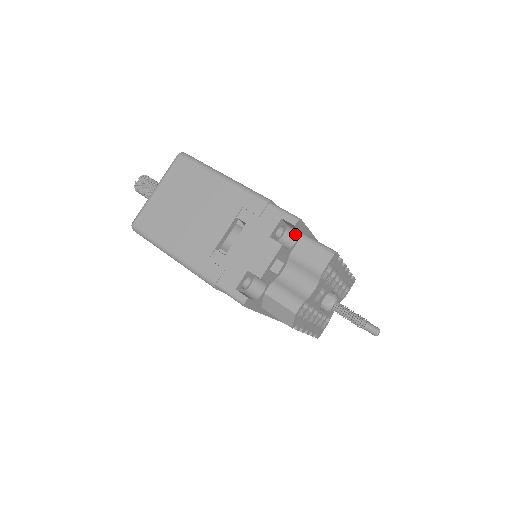
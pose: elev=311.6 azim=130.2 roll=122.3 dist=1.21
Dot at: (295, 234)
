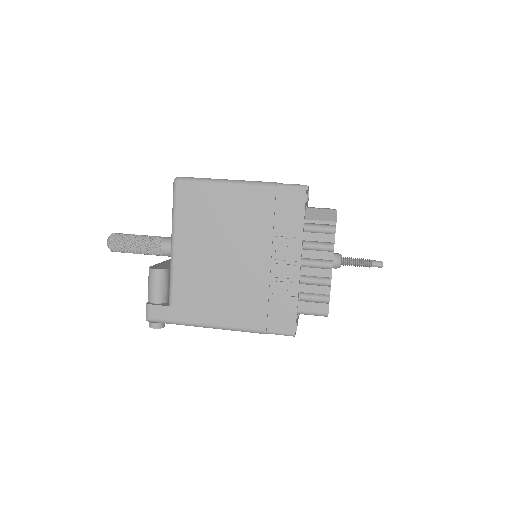
Dot at: occluded
